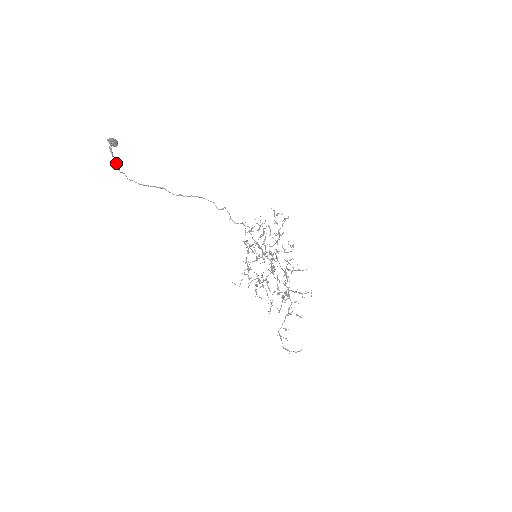
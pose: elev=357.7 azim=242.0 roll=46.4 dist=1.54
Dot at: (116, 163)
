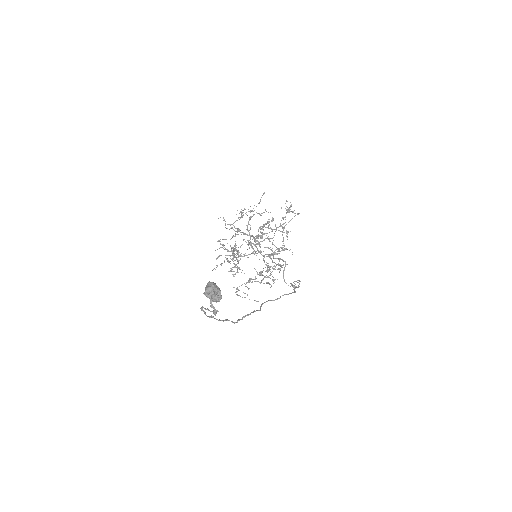
Dot at: occluded
